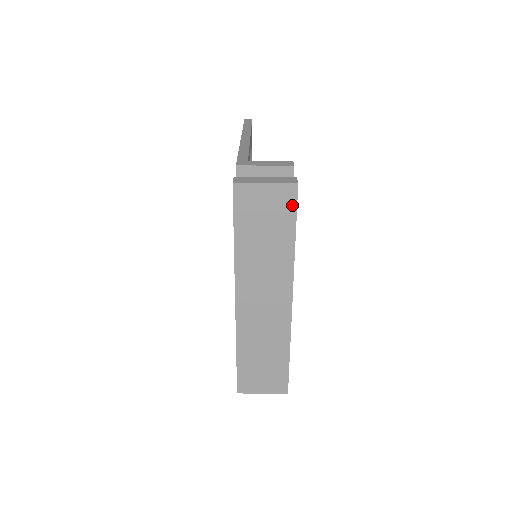
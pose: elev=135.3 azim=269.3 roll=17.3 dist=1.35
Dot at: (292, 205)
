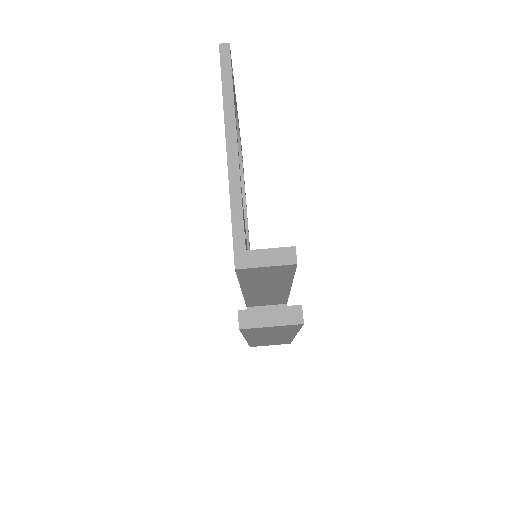
Dot at: (297, 327)
